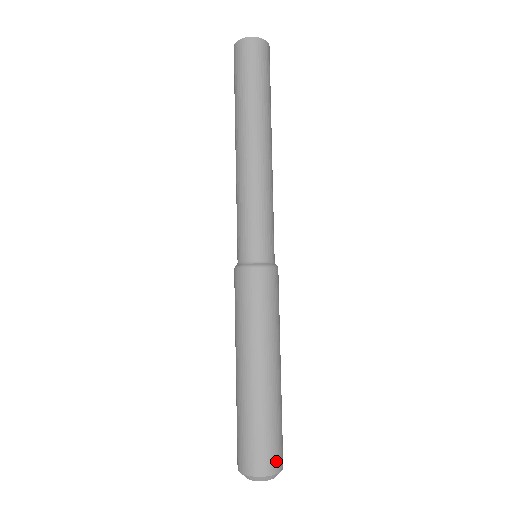
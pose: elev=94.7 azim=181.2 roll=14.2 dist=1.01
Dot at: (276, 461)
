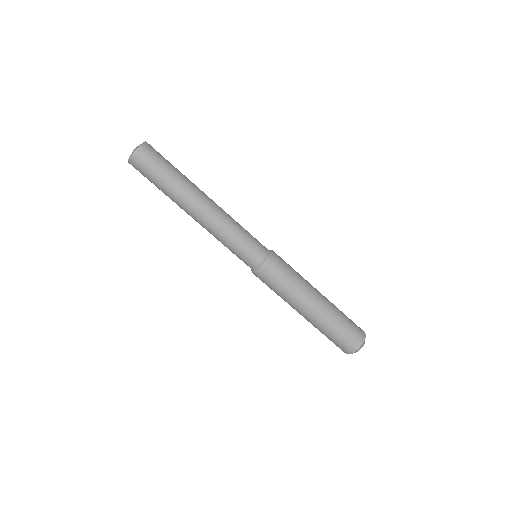
Dot at: (355, 342)
